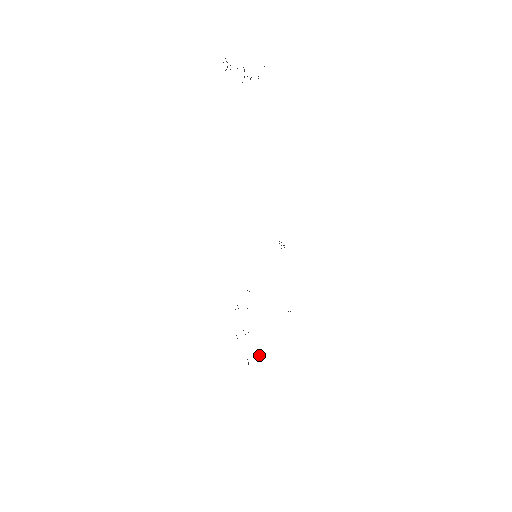
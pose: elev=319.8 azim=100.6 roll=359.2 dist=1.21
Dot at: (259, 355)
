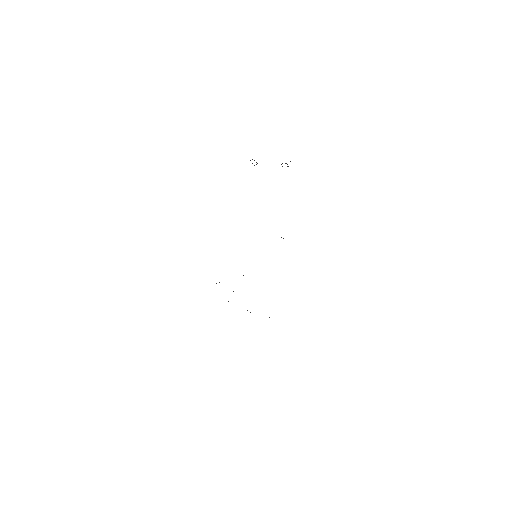
Dot at: occluded
